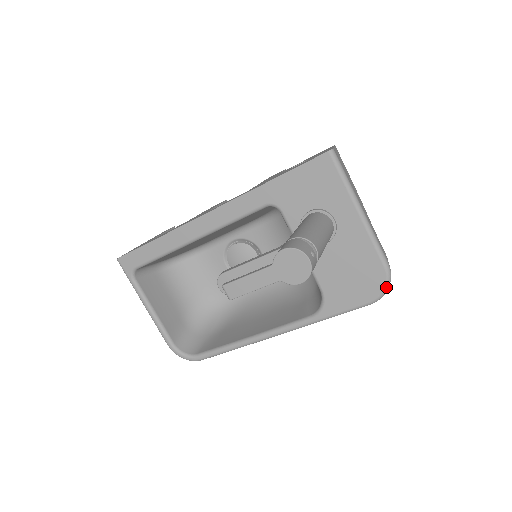
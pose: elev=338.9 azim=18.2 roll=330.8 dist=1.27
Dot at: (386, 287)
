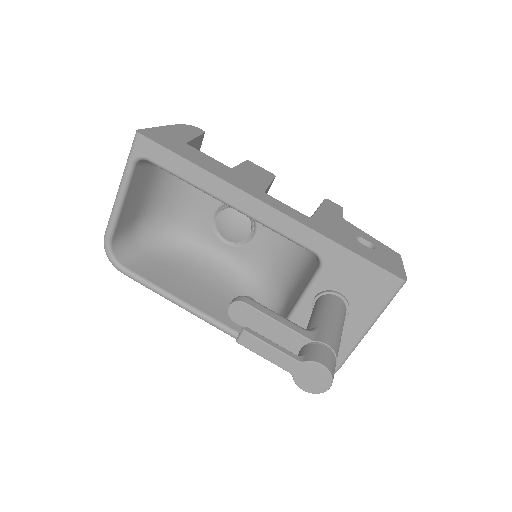
Dot at: occluded
